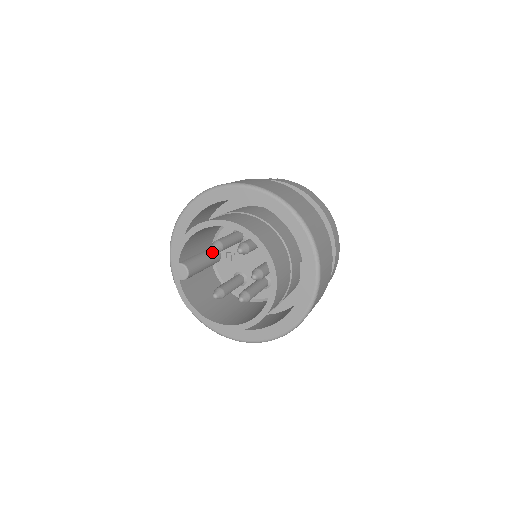
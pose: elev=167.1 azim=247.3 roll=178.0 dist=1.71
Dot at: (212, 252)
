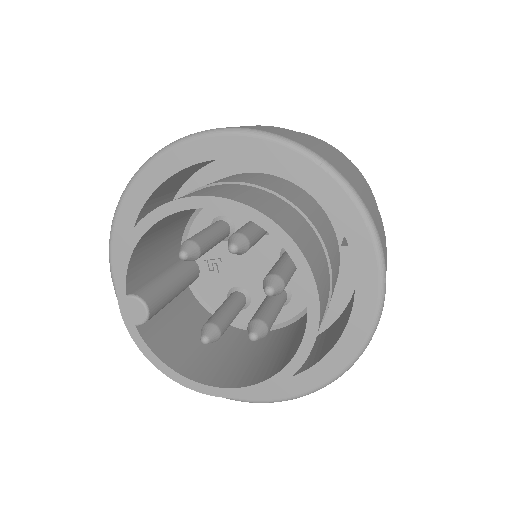
Dot at: (183, 265)
